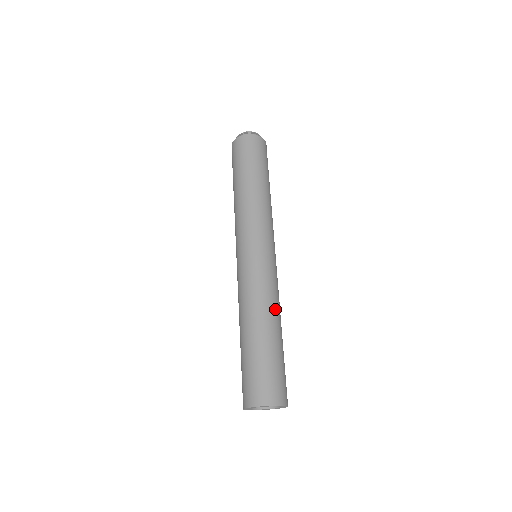
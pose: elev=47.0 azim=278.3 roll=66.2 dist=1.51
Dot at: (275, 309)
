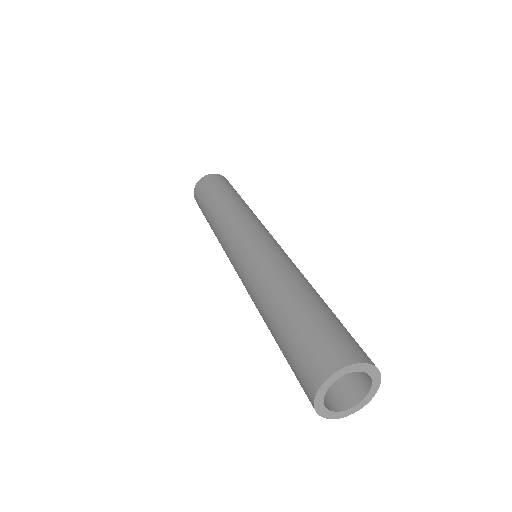
Dot at: (297, 275)
